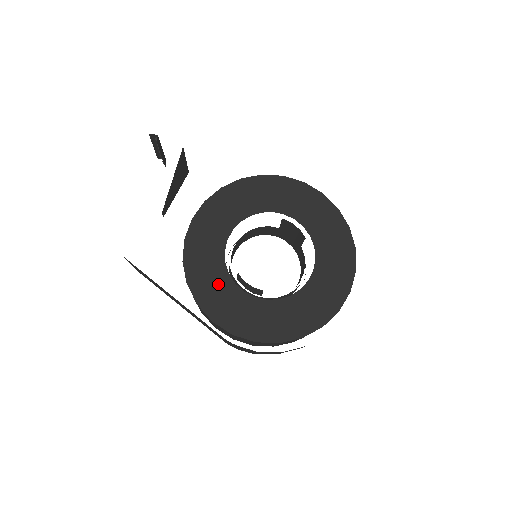
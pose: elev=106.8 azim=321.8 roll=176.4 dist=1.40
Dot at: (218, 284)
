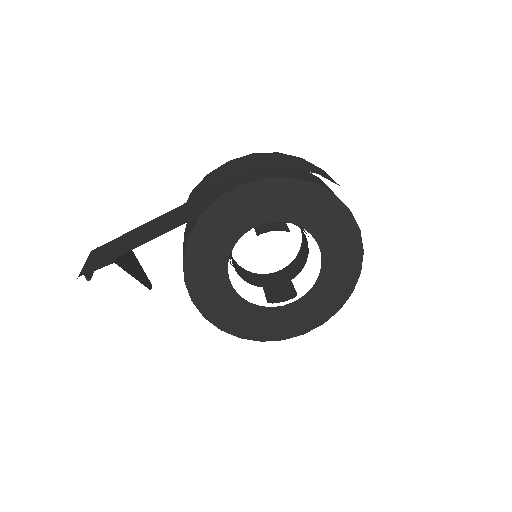
Dot at: (261, 319)
